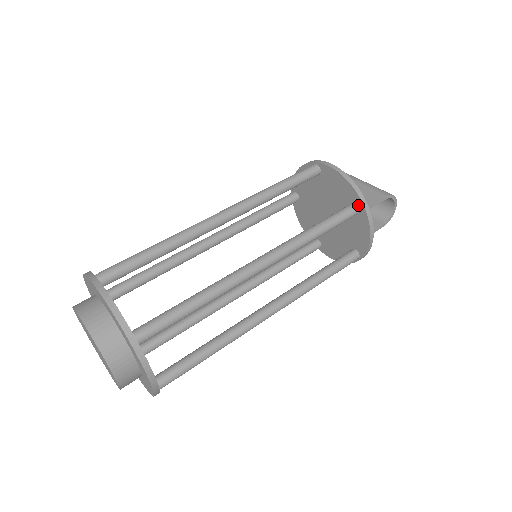
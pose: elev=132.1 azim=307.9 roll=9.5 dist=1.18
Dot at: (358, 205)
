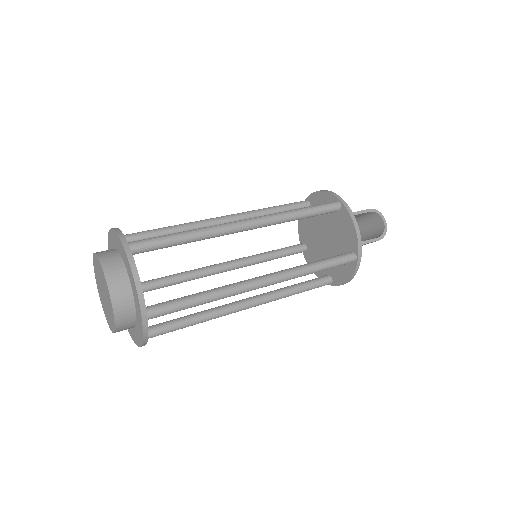
Dot at: (336, 202)
